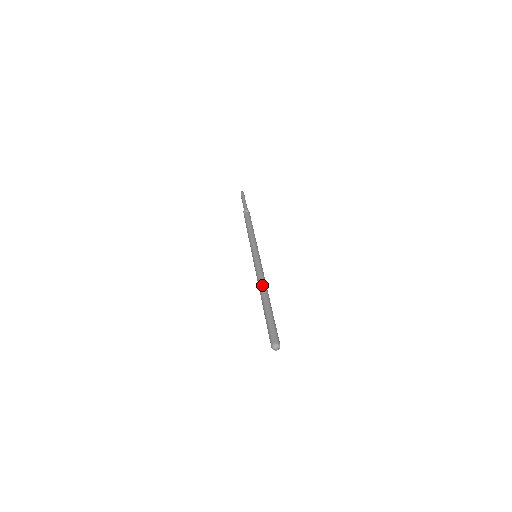
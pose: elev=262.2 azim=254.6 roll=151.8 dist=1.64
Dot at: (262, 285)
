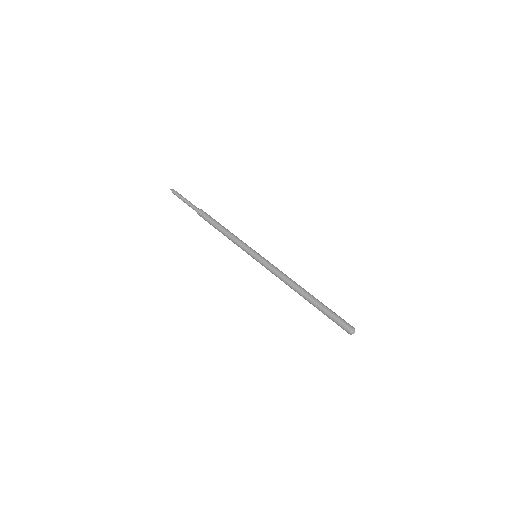
Dot at: (291, 285)
